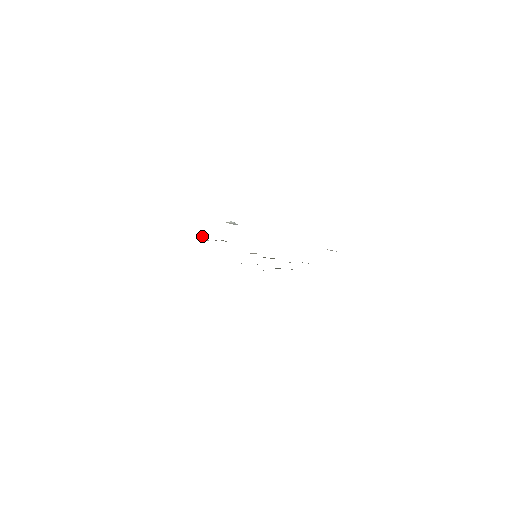
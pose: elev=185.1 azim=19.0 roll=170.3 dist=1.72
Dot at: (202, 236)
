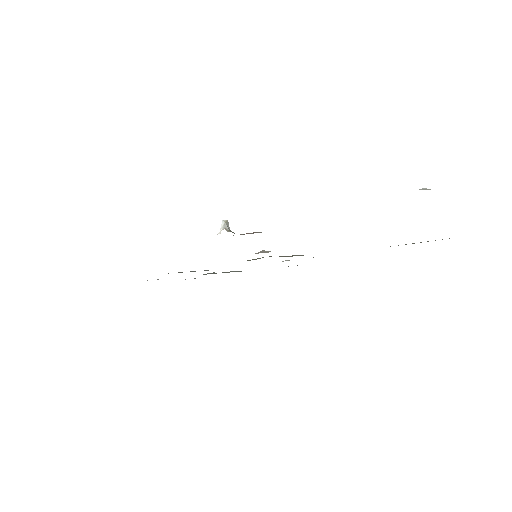
Dot at: (228, 227)
